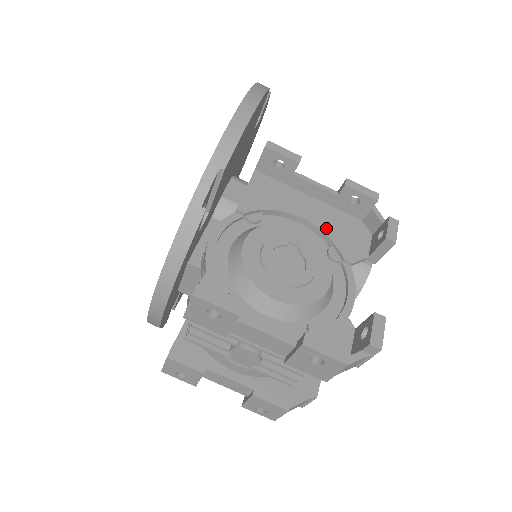
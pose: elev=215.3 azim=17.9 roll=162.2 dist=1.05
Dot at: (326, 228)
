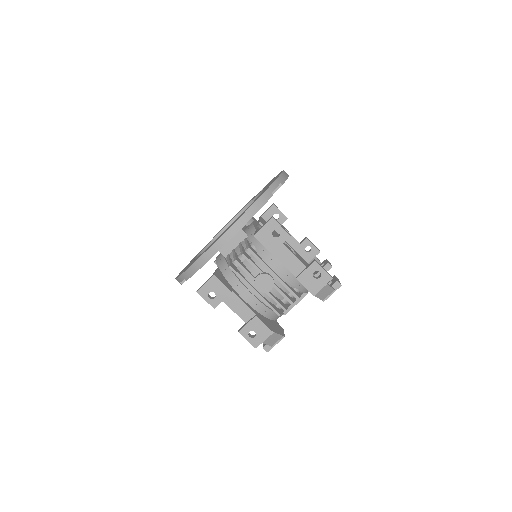
Dot at: occluded
